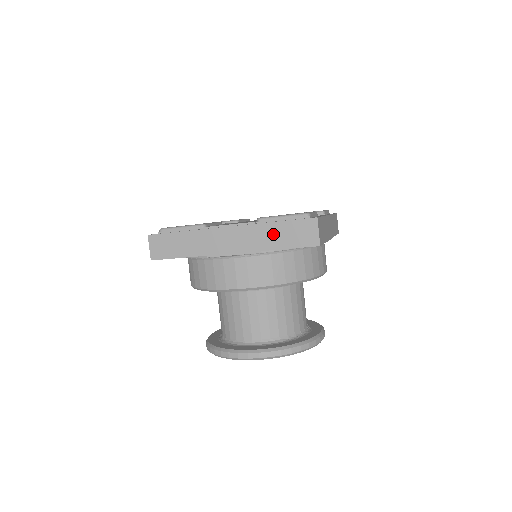
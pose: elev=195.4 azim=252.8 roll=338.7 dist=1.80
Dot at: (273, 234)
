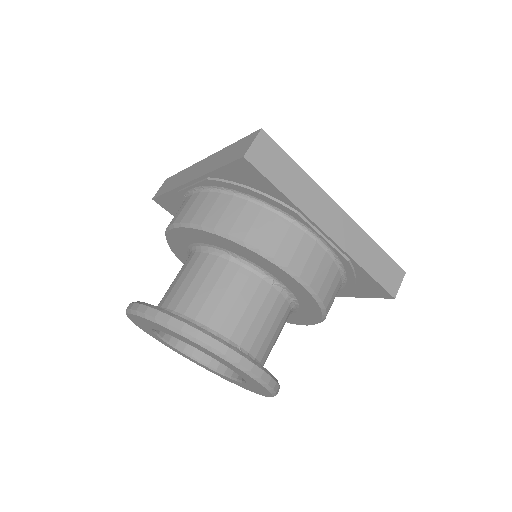
Dot at: (223, 156)
